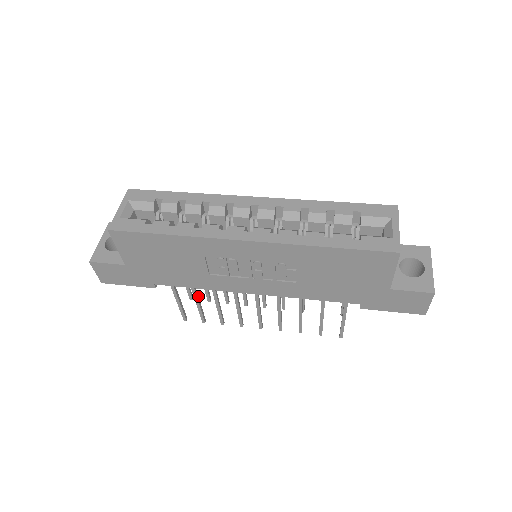
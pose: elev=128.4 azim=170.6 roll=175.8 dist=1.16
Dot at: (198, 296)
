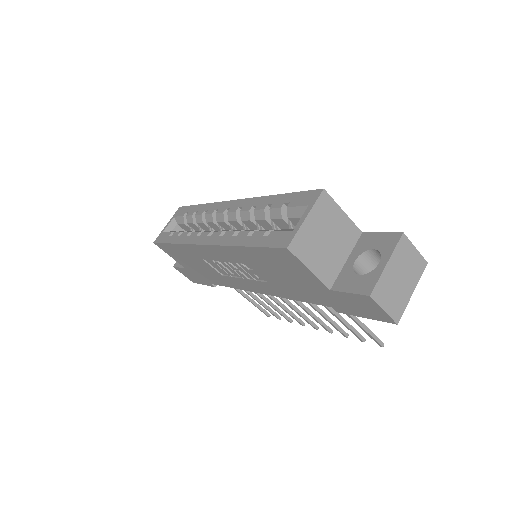
Dot at: occluded
